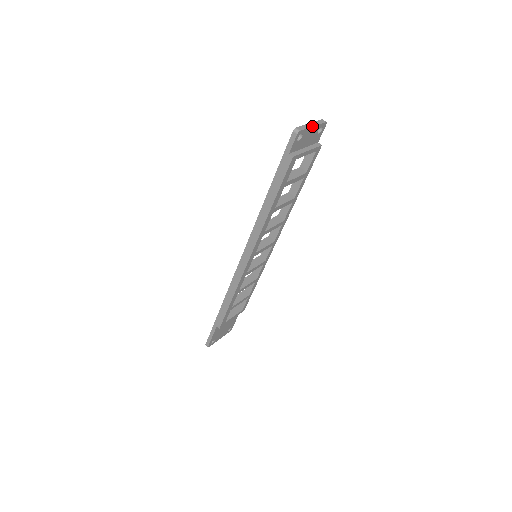
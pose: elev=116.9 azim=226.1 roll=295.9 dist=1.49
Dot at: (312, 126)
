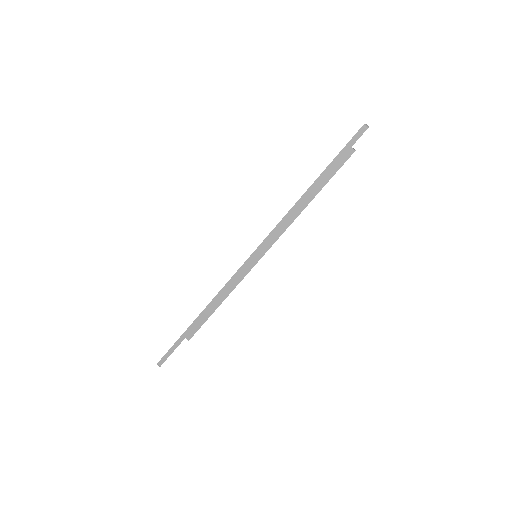
Dot at: occluded
